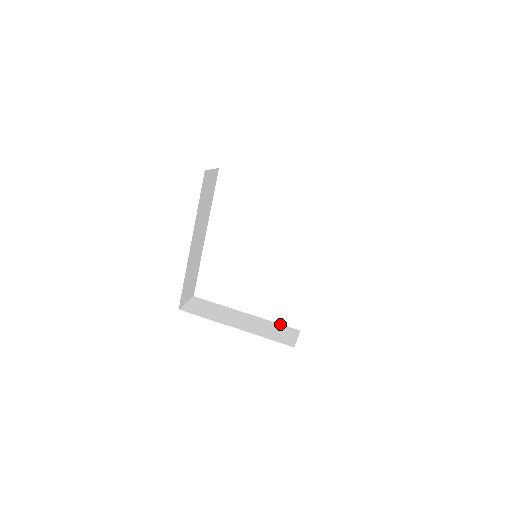
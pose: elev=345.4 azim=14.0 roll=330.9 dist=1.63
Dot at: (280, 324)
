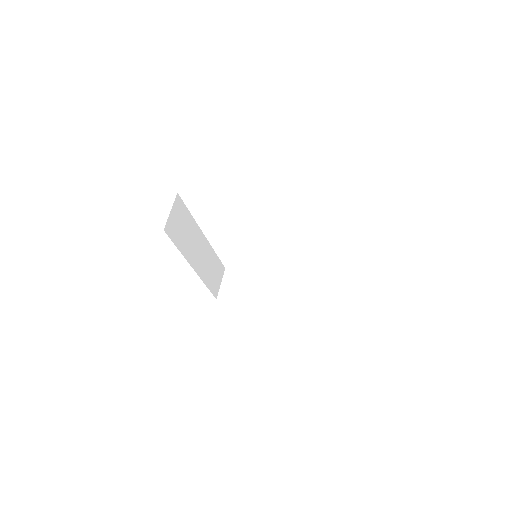
Dot at: (309, 275)
